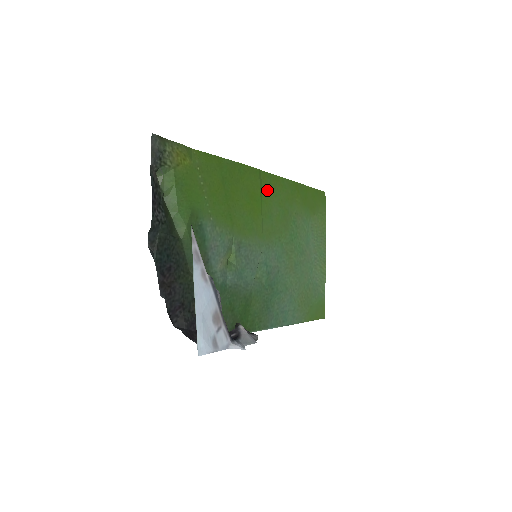
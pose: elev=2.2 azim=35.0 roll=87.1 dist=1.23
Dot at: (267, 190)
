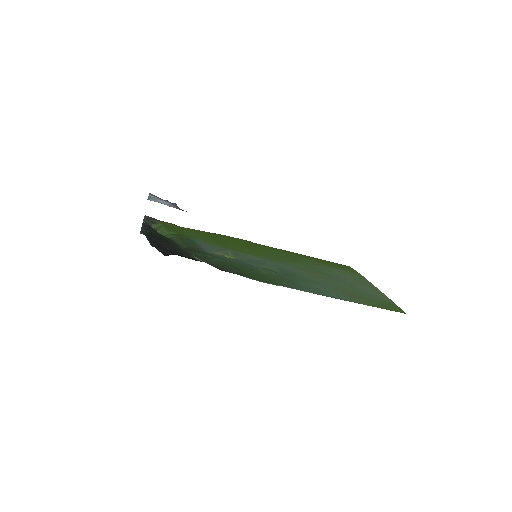
Dot at: (264, 249)
